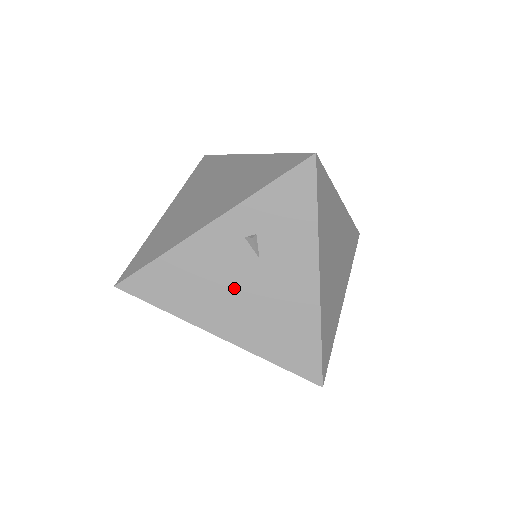
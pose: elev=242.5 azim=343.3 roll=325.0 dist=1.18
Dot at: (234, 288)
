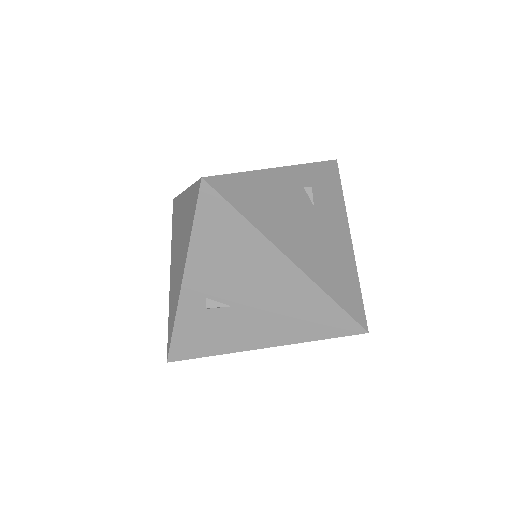
Dot at: (299, 221)
